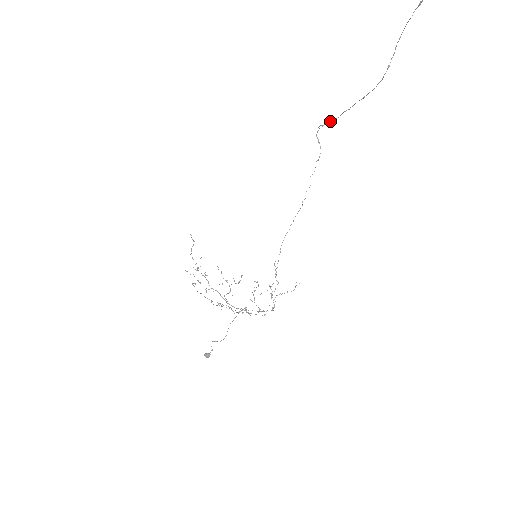
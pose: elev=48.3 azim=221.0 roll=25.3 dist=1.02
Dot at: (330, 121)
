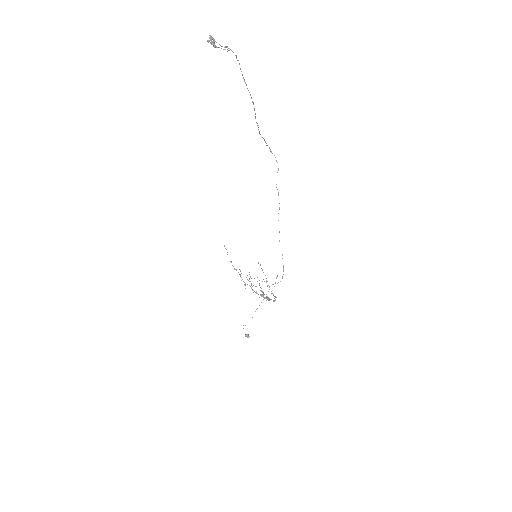
Dot at: (265, 142)
